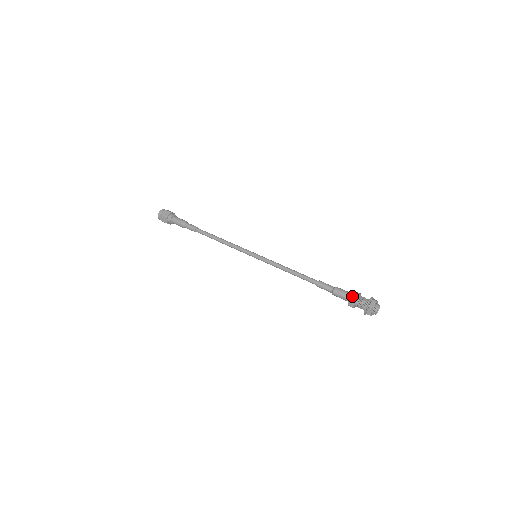
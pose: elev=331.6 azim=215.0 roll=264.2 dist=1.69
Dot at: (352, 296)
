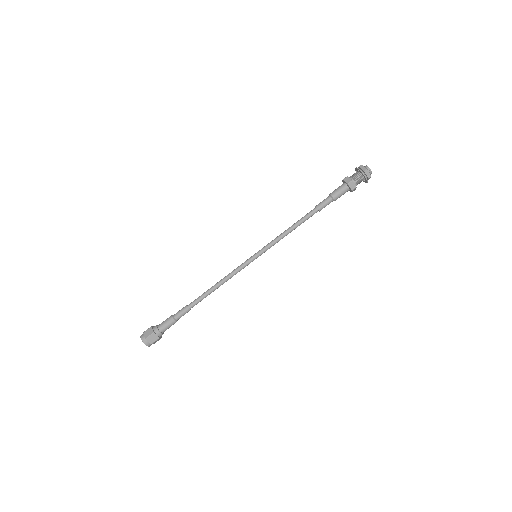
Dot at: (347, 181)
